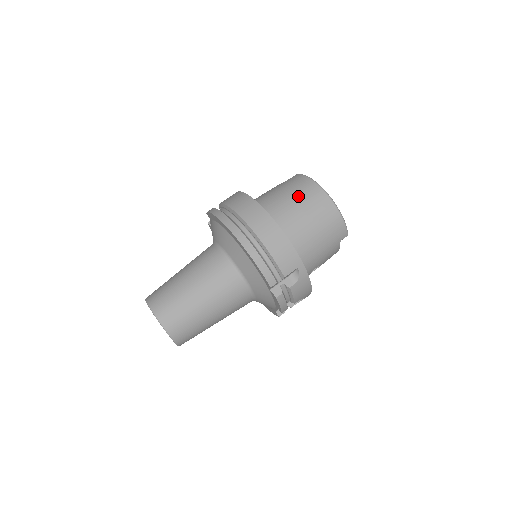
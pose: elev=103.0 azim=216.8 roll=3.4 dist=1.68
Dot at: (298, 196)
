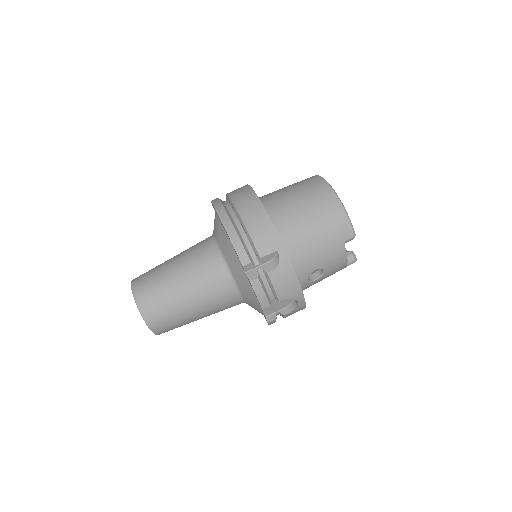
Dot at: (299, 188)
